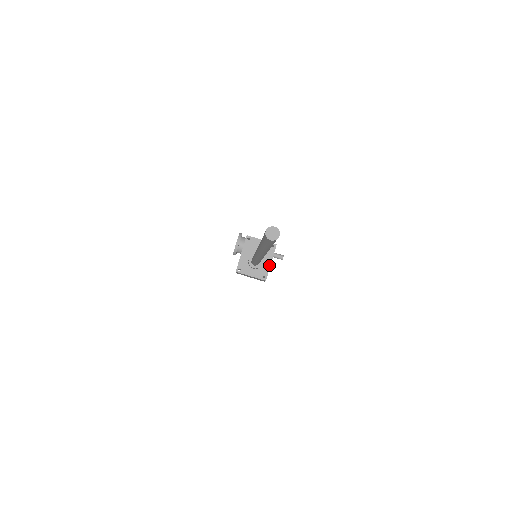
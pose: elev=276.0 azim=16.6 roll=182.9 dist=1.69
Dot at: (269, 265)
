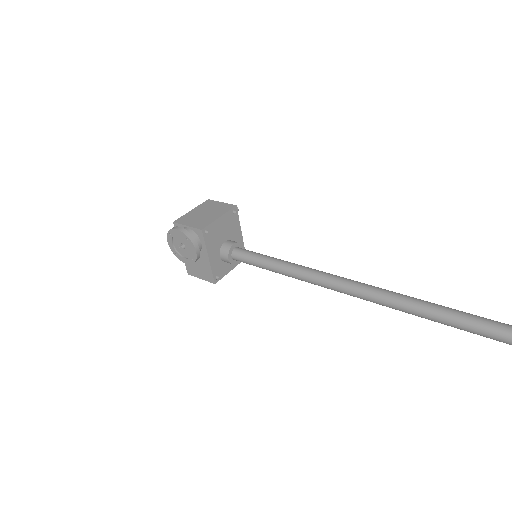
Dot at: (241, 238)
